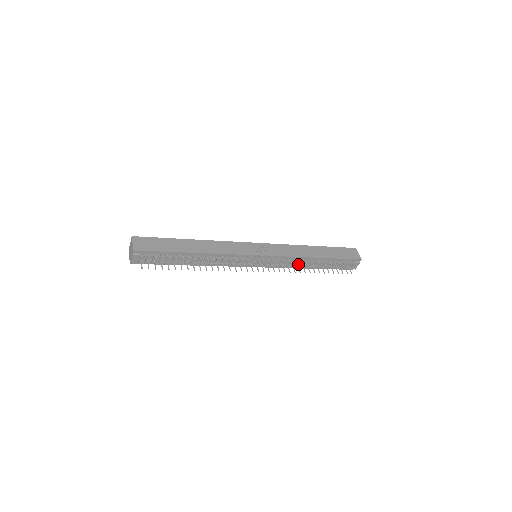
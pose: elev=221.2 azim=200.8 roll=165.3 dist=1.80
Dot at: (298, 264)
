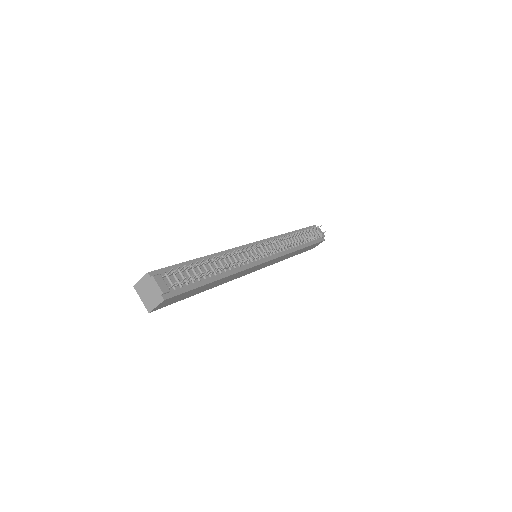
Dot at: occluded
